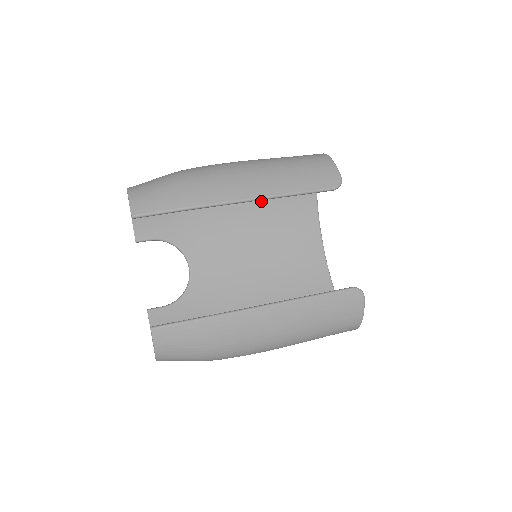
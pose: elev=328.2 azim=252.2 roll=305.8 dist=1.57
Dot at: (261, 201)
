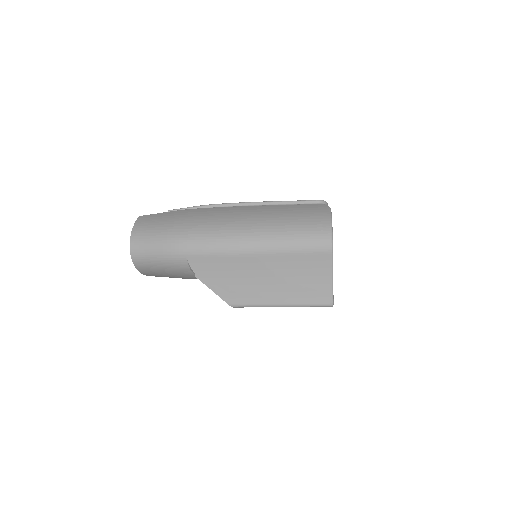
Dot at: occluded
